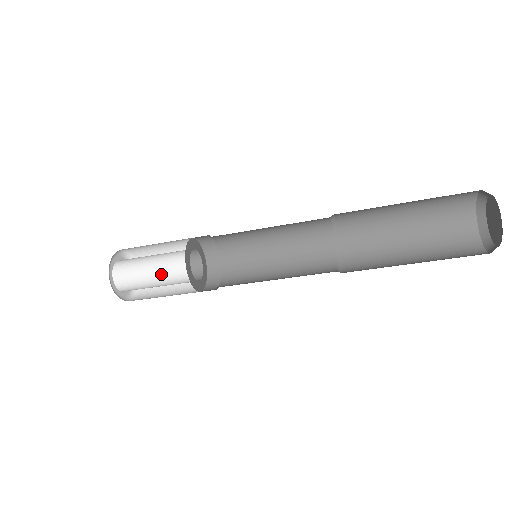
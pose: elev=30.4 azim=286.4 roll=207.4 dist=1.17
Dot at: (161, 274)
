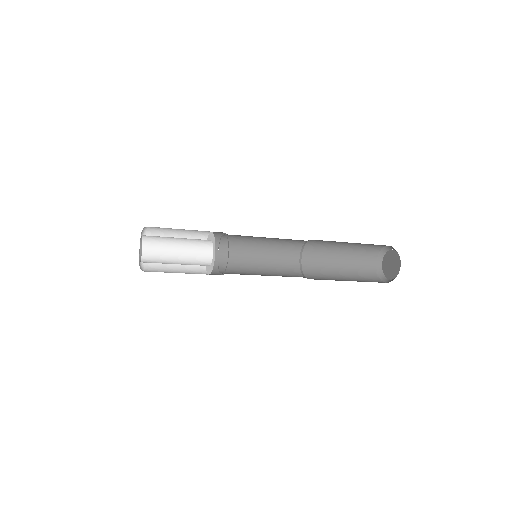
Dot at: (186, 261)
